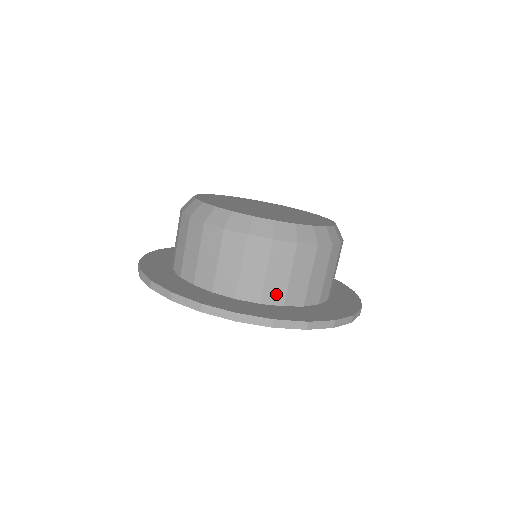
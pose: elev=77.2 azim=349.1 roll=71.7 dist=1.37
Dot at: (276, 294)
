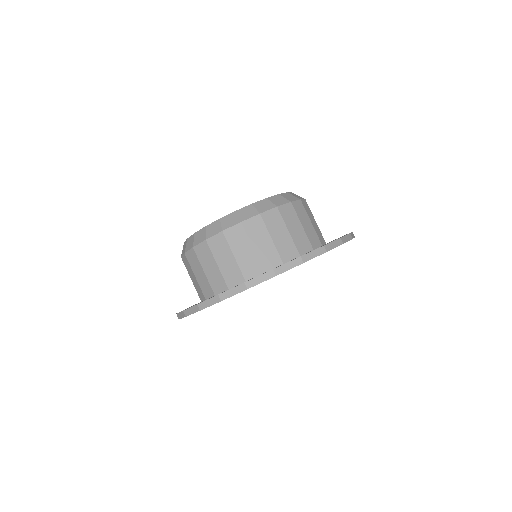
Dot at: (219, 283)
